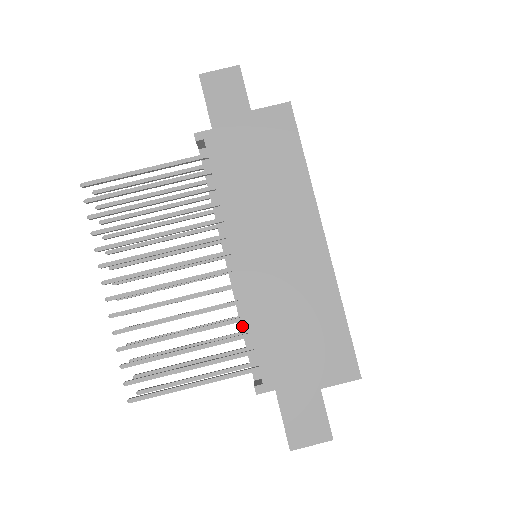
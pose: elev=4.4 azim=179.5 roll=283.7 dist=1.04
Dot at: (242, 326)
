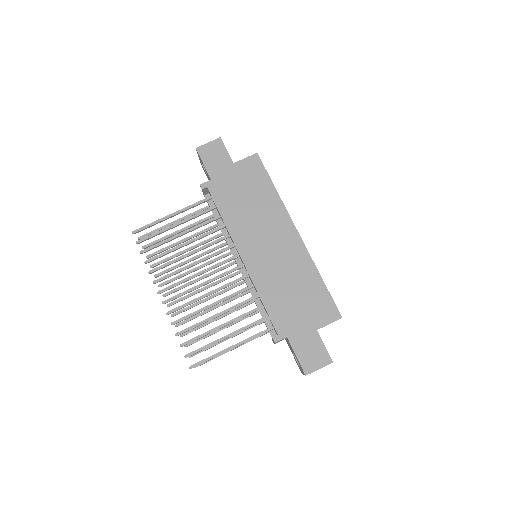
Dot at: (256, 303)
